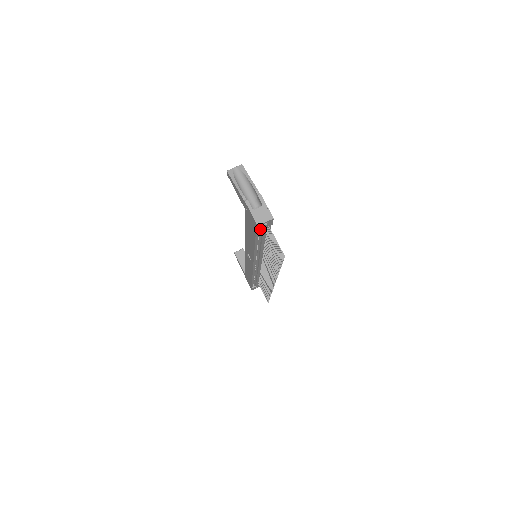
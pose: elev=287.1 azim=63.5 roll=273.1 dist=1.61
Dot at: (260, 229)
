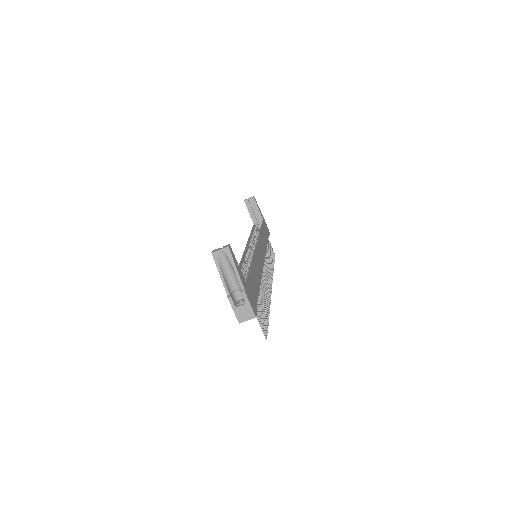
Dot at: occluded
